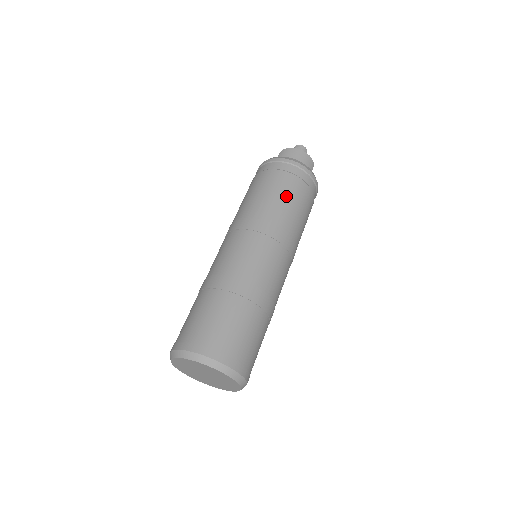
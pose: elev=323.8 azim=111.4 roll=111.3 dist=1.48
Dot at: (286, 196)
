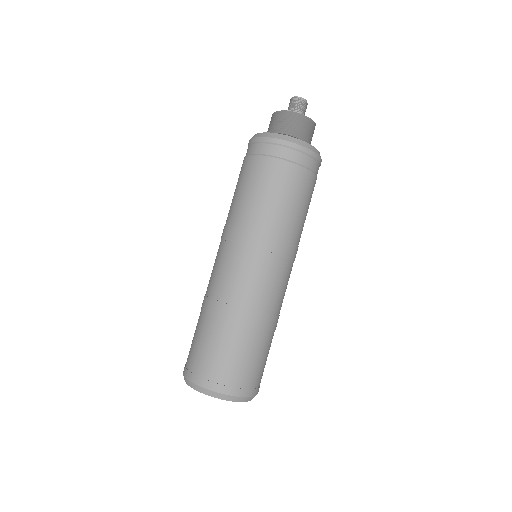
Dot at: (277, 193)
